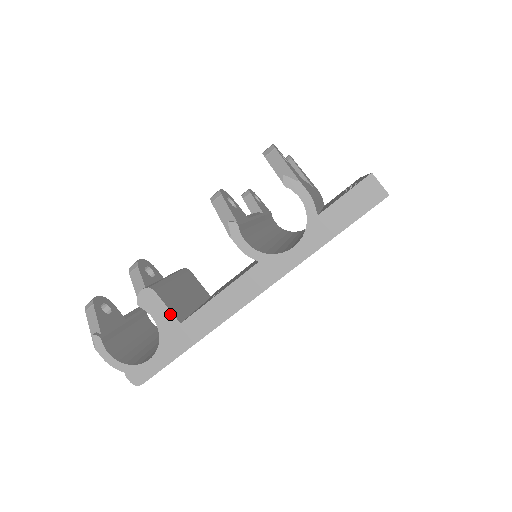
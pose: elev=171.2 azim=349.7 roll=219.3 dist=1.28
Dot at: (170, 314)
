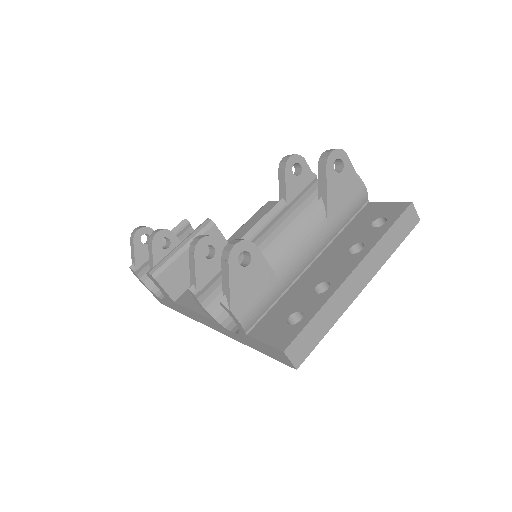
Dot at: (167, 294)
